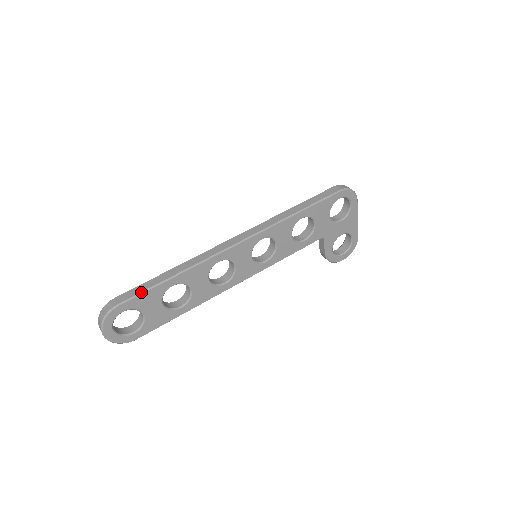
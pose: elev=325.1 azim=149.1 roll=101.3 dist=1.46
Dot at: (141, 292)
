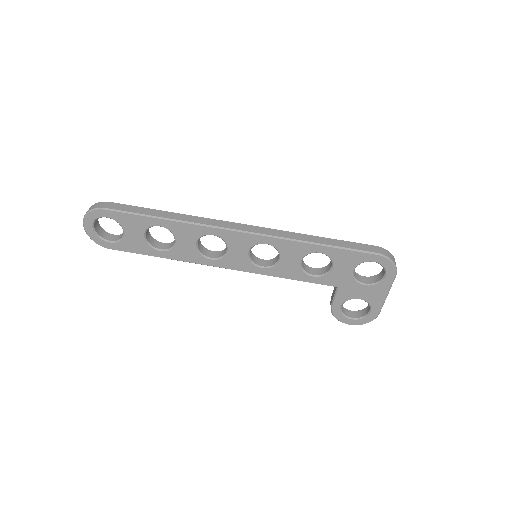
Dot at: (129, 212)
